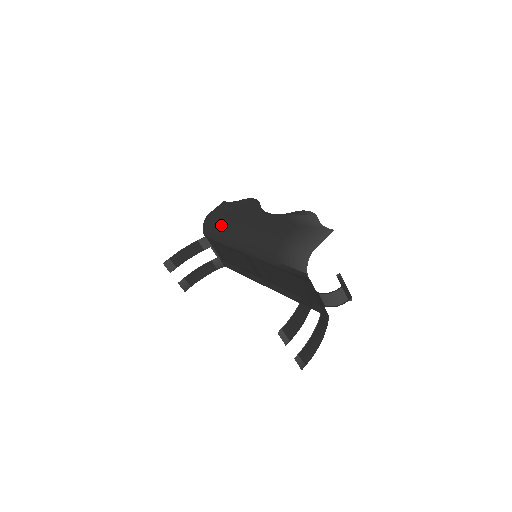
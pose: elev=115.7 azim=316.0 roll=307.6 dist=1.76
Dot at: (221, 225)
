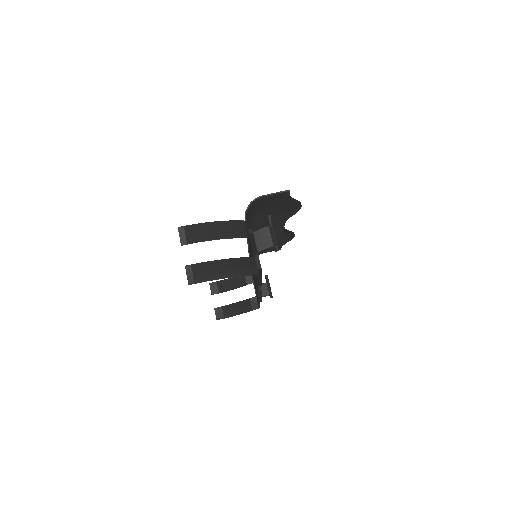
Dot at: occluded
